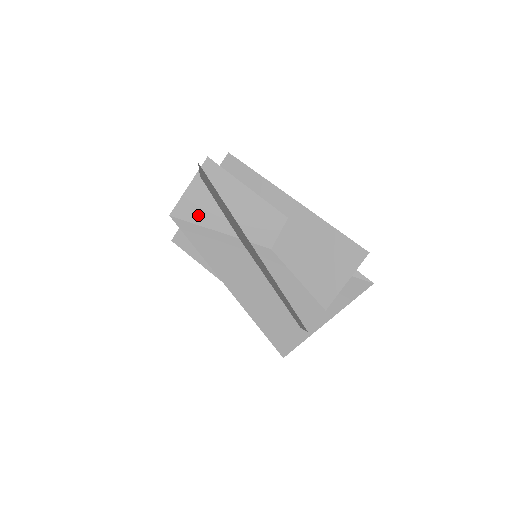
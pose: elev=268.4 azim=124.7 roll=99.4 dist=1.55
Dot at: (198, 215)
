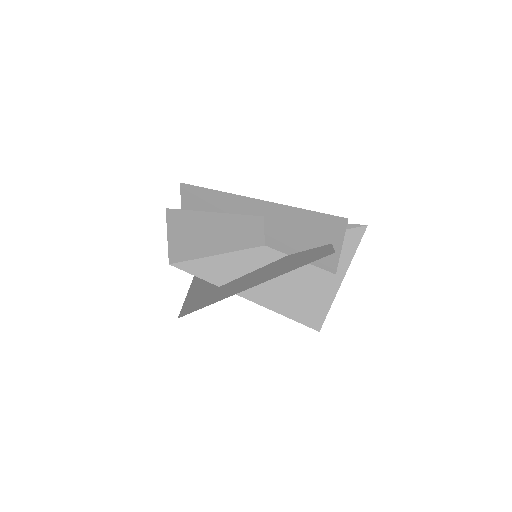
Dot at: (190, 253)
